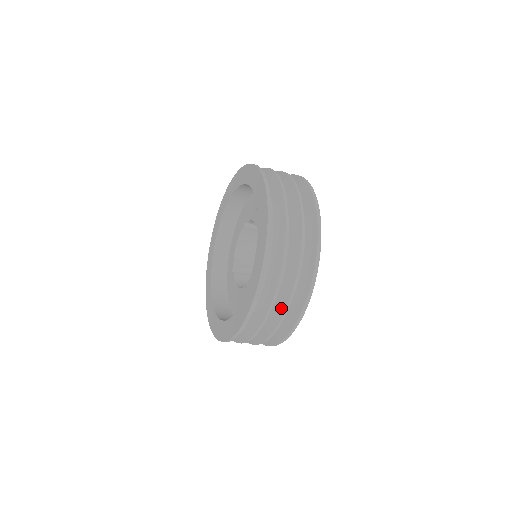
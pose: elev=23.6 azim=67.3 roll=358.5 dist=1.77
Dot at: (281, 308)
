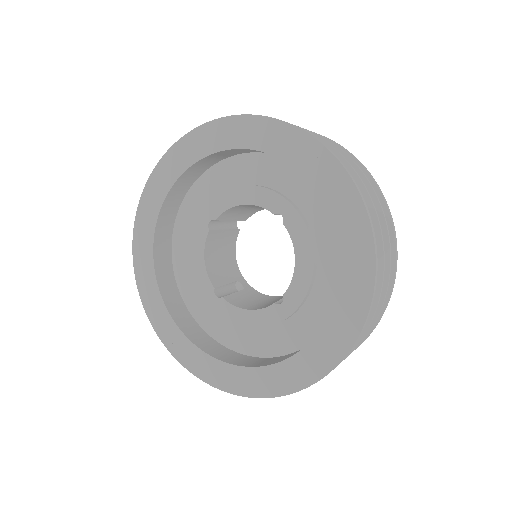
Dot at: occluded
